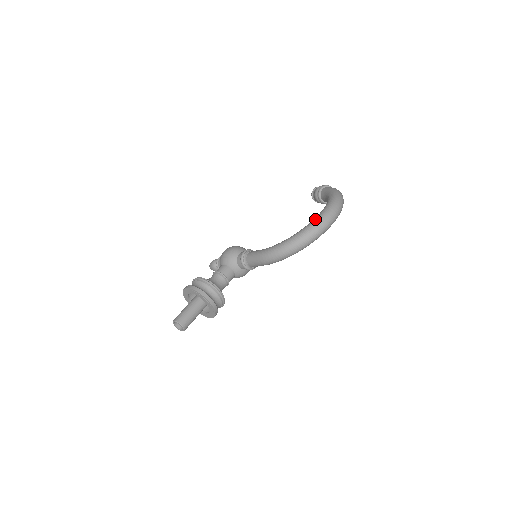
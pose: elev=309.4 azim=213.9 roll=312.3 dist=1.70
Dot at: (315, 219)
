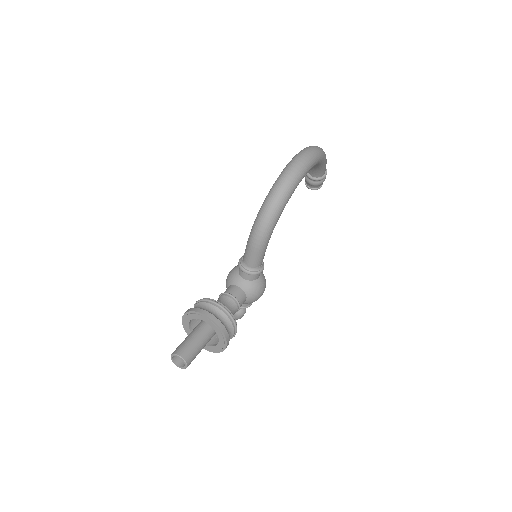
Dot at: occluded
